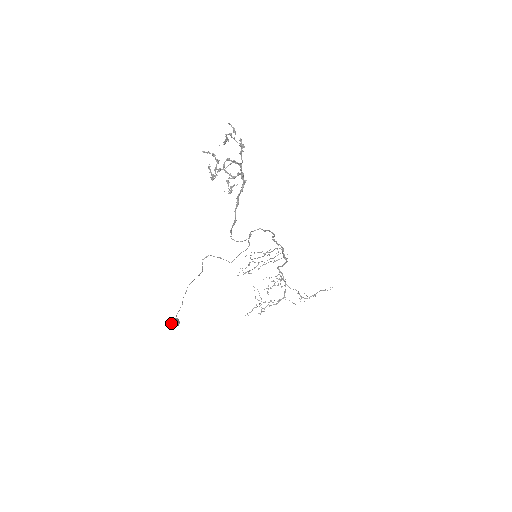
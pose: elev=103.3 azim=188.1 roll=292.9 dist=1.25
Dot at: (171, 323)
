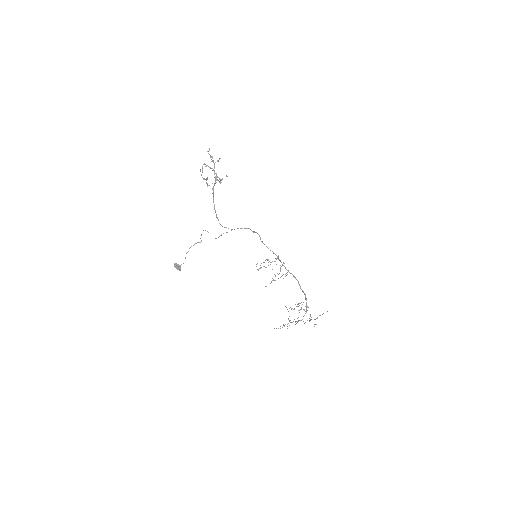
Dot at: (175, 265)
